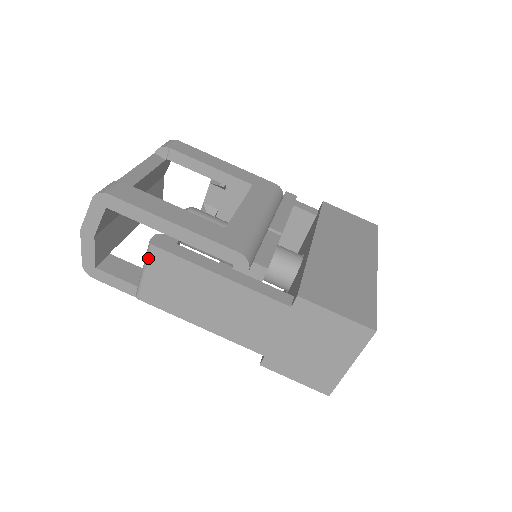
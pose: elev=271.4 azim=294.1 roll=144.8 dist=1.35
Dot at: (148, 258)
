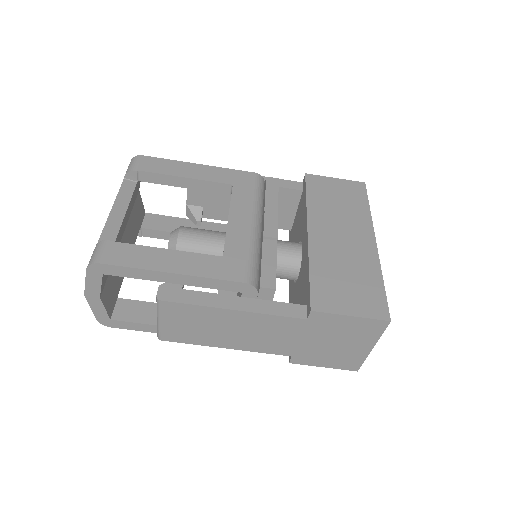
Dot at: (160, 310)
